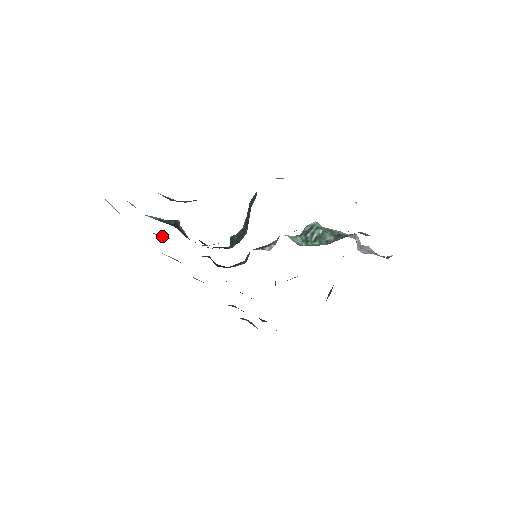
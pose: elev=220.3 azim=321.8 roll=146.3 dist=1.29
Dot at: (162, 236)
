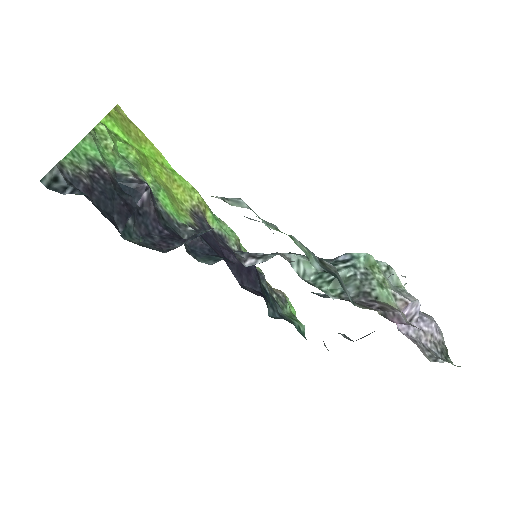
Dot at: occluded
